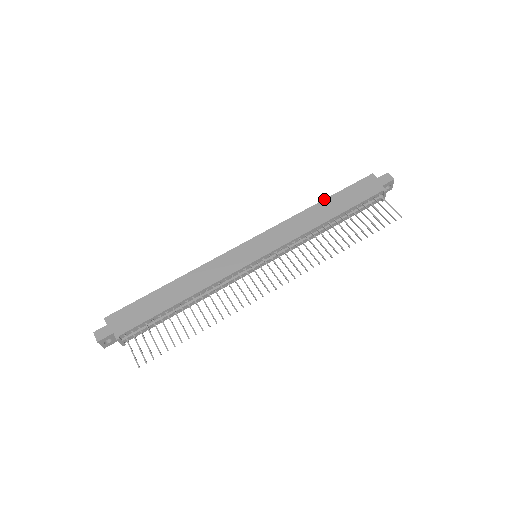
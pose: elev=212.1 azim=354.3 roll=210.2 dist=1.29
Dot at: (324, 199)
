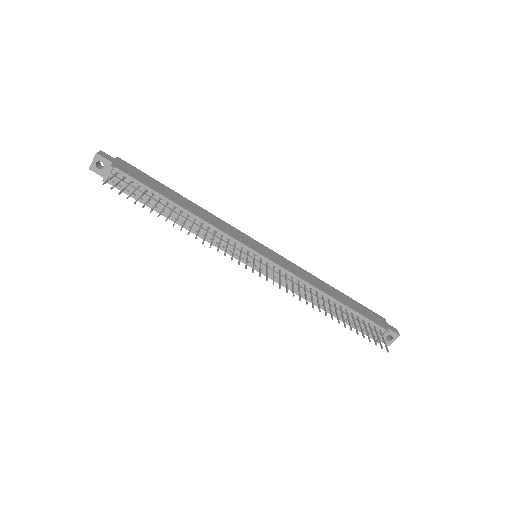
Dot at: occluded
